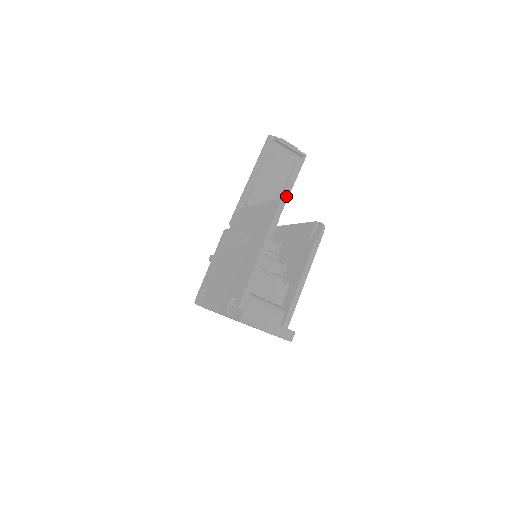
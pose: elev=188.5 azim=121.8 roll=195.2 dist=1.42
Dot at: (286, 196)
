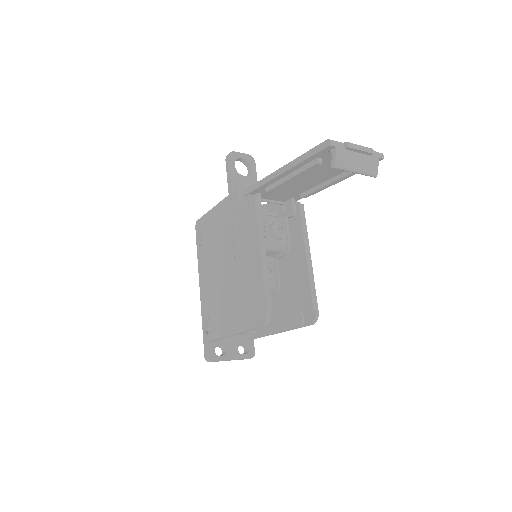
Dot at: occluded
